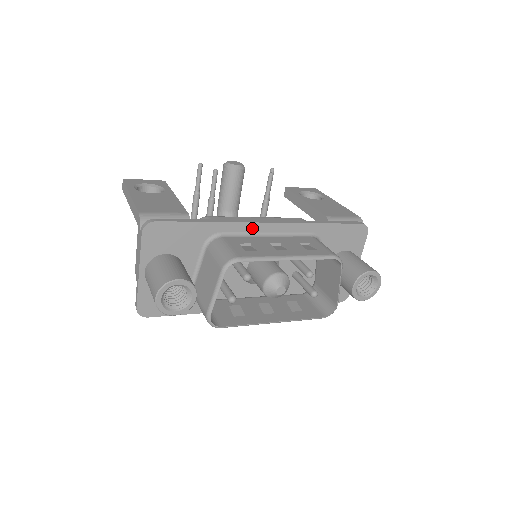
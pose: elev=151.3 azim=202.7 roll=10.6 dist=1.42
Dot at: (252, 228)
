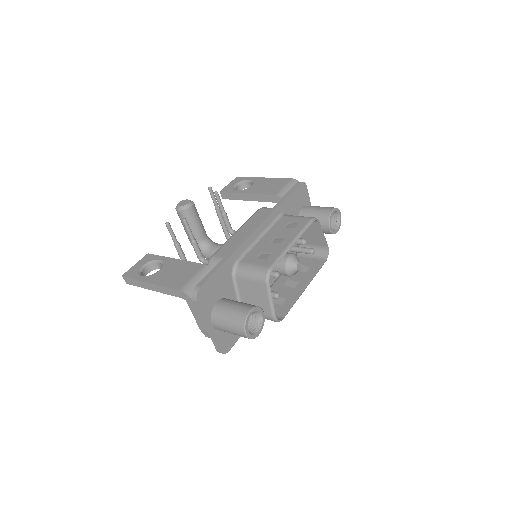
Dot at: (250, 241)
